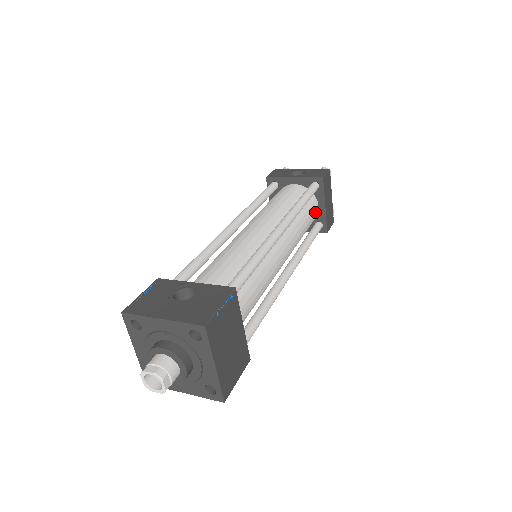
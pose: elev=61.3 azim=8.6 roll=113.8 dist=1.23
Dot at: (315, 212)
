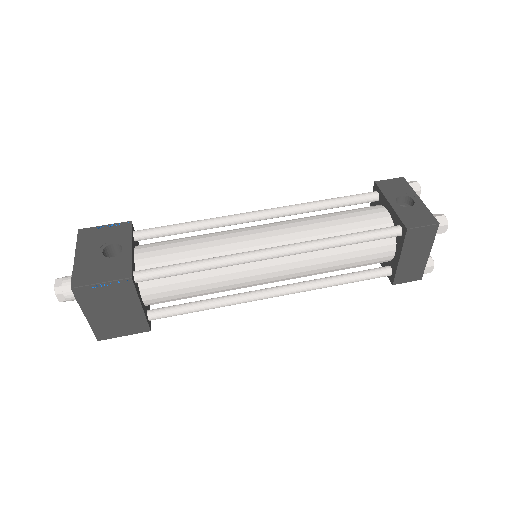
Dot at: (382, 256)
